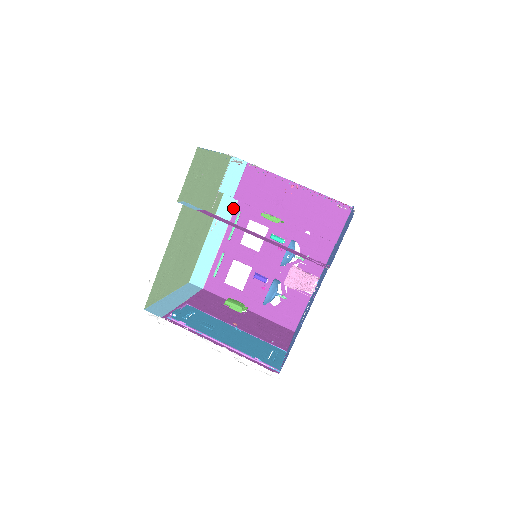
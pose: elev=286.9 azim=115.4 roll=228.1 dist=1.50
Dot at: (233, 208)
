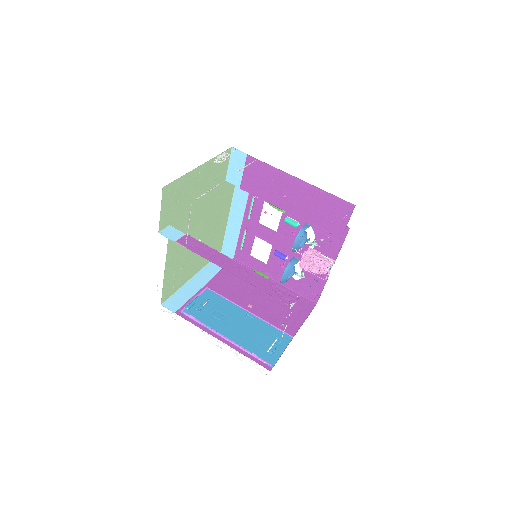
Dot at: occluded
